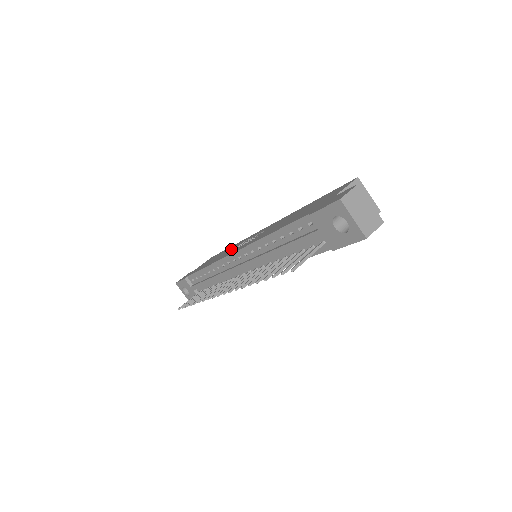
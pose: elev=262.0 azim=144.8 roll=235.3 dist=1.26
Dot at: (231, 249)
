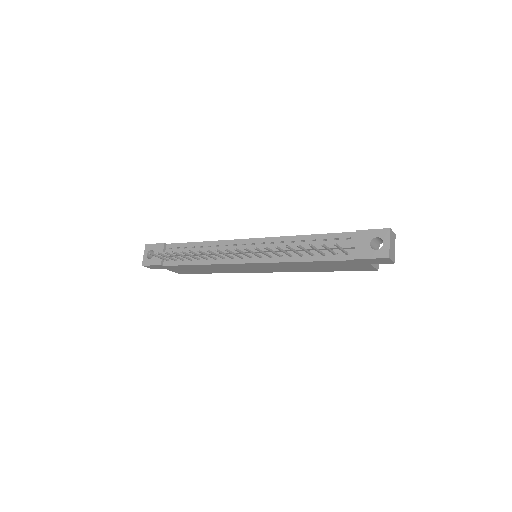
Dot at: occluded
